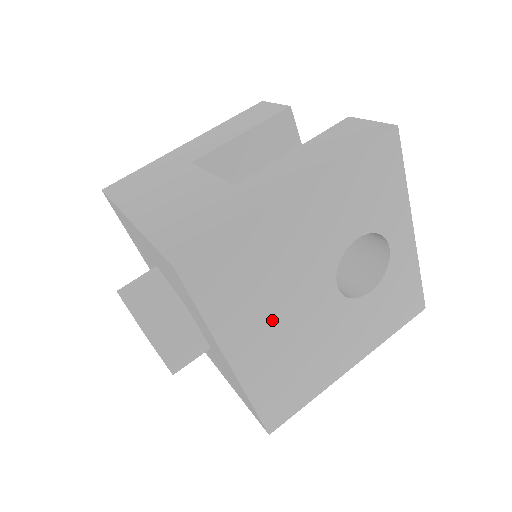
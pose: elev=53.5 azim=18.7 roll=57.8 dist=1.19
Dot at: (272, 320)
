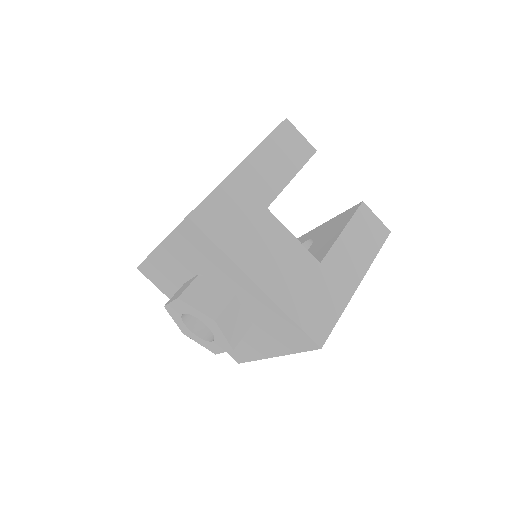
Dot at: occluded
